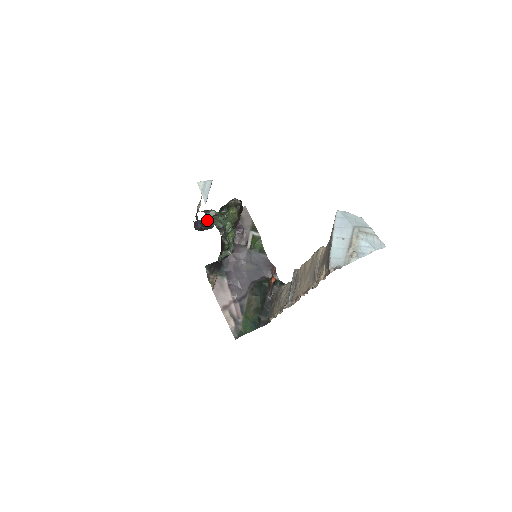
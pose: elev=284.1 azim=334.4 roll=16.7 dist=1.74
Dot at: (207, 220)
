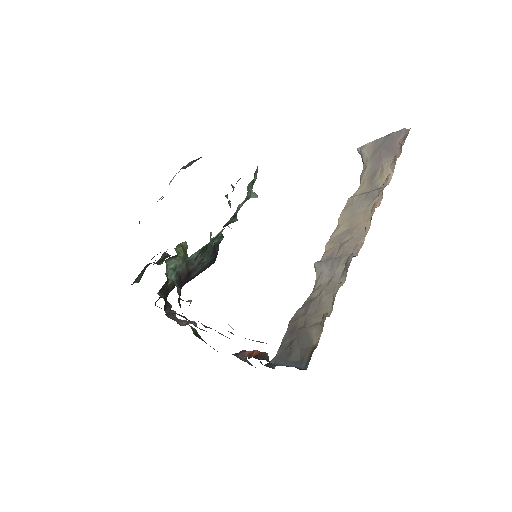
Dot at: occluded
